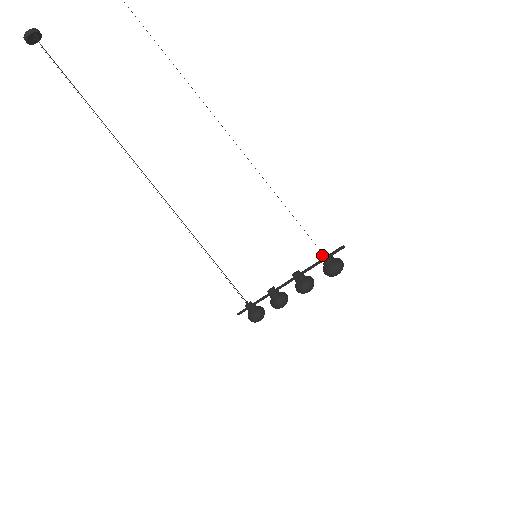
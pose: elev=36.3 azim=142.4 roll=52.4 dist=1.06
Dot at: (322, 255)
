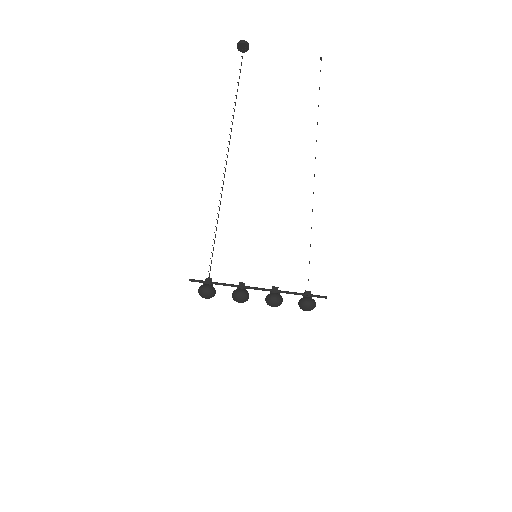
Dot at: occluded
